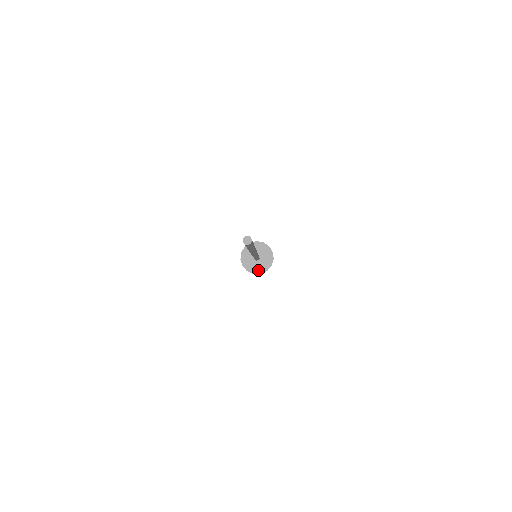
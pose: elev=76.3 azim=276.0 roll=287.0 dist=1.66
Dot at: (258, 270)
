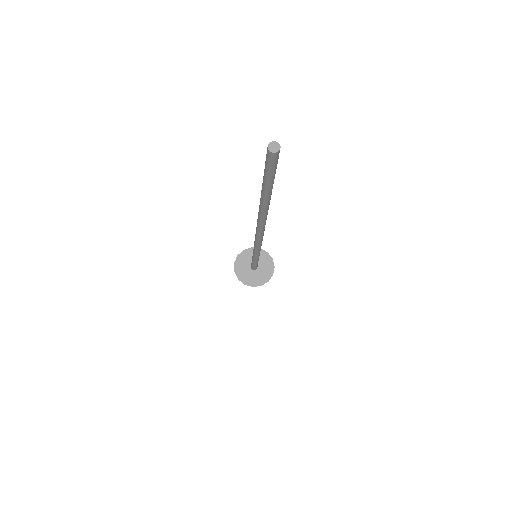
Dot at: (257, 281)
